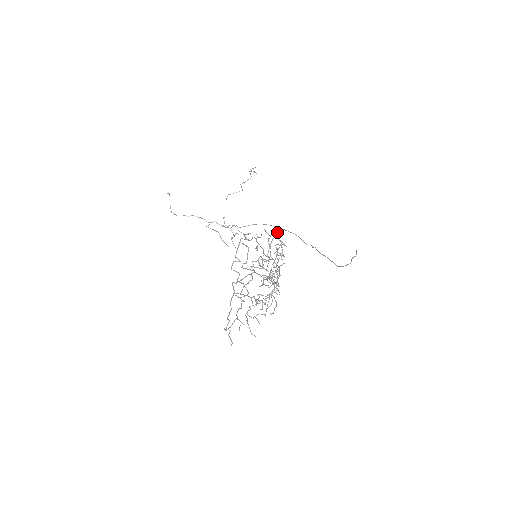
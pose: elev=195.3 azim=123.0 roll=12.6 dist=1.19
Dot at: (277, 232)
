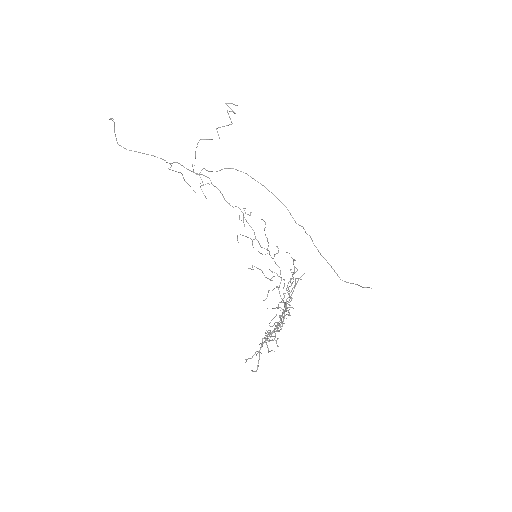
Dot at: occluded
